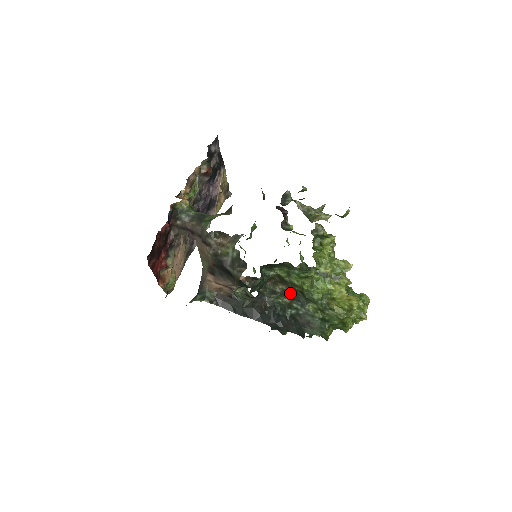
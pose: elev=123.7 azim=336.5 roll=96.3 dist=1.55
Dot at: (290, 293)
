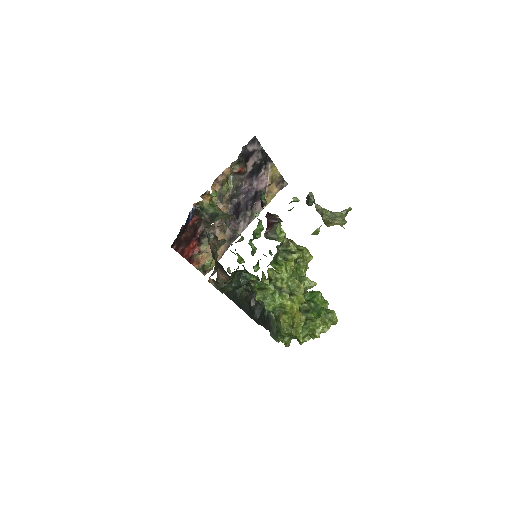
Dot at: occluded
